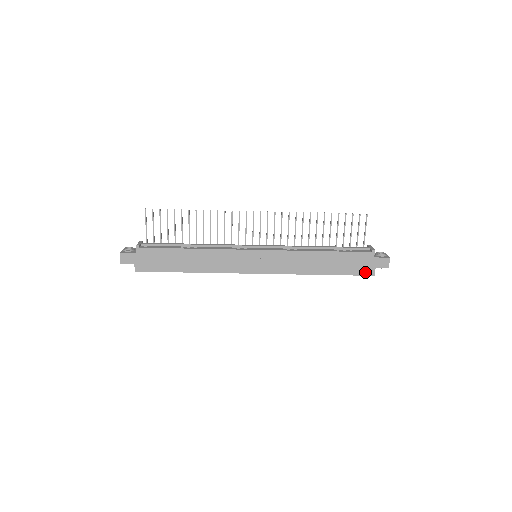
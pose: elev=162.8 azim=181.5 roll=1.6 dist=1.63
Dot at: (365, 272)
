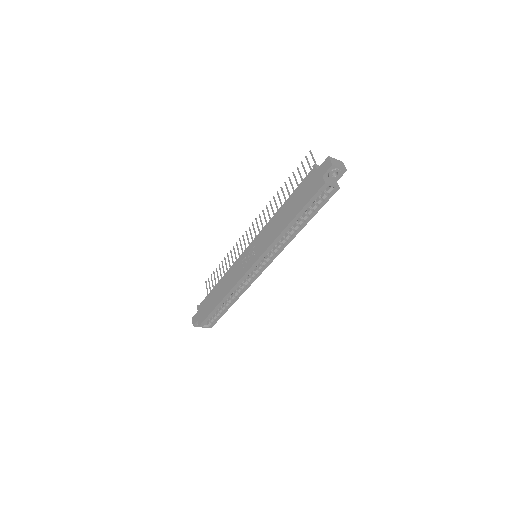
Dot at: (317, 188)
